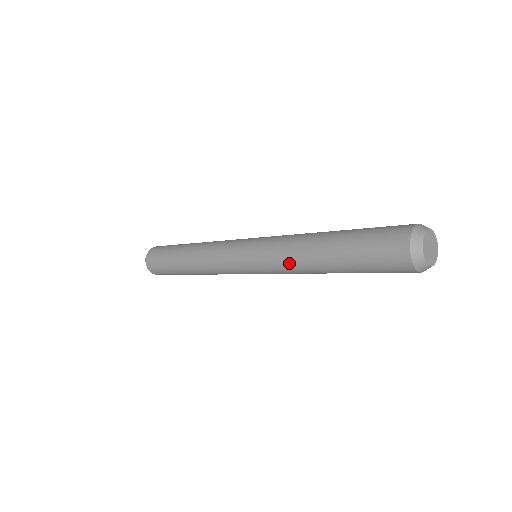
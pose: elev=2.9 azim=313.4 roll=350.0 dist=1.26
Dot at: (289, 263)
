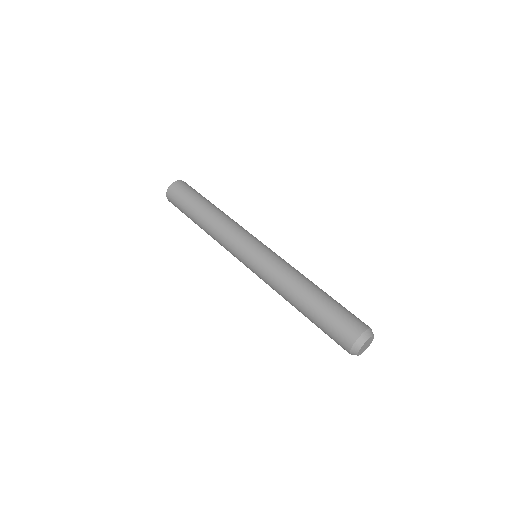
Dot at: occluded
